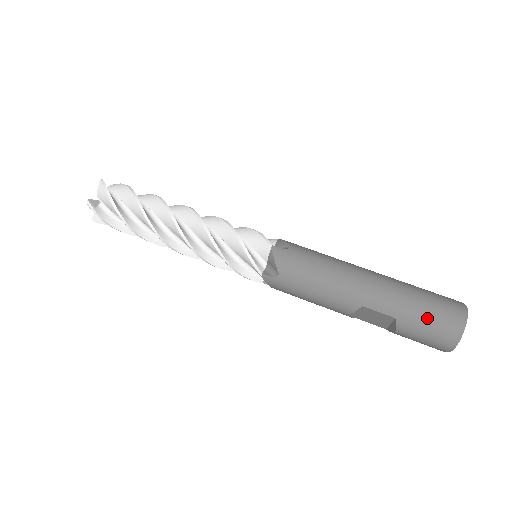
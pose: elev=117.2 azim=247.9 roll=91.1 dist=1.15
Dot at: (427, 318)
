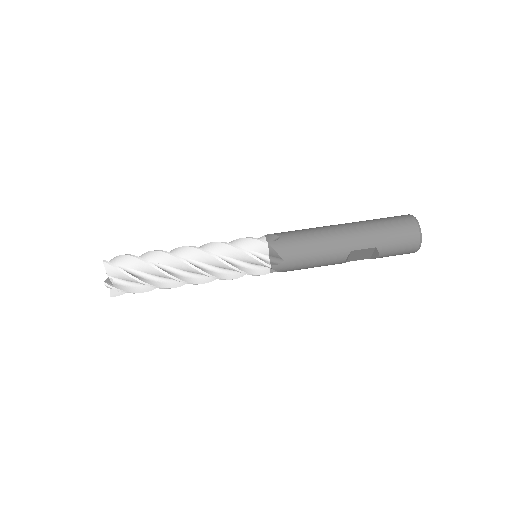
Dot at: (395, 236)
